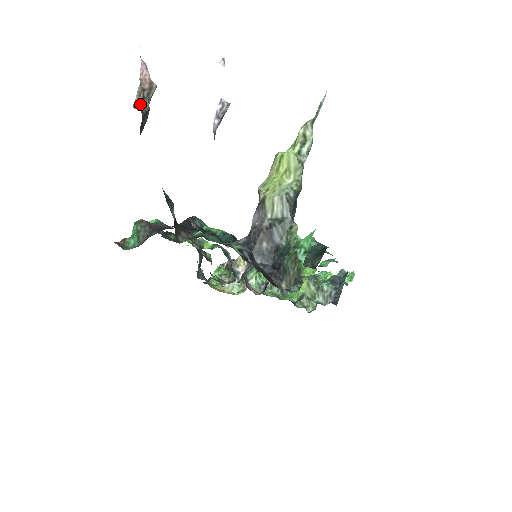
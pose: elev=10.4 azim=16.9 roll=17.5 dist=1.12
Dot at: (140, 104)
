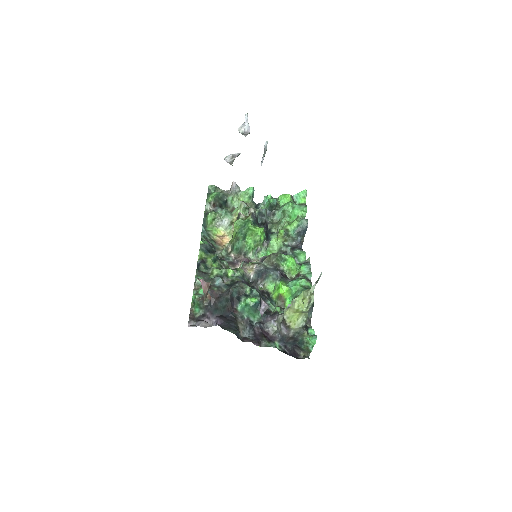
Dot at: (206, 299)
